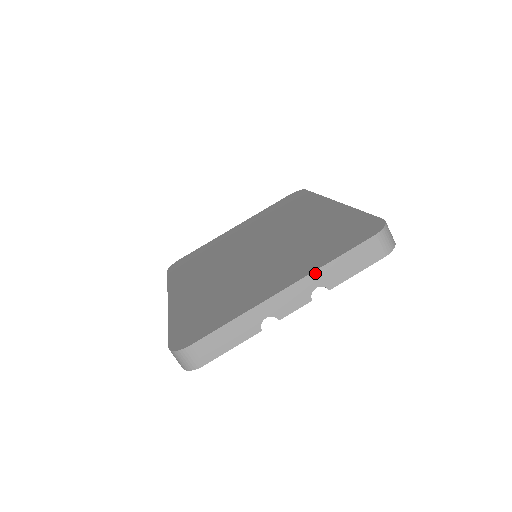
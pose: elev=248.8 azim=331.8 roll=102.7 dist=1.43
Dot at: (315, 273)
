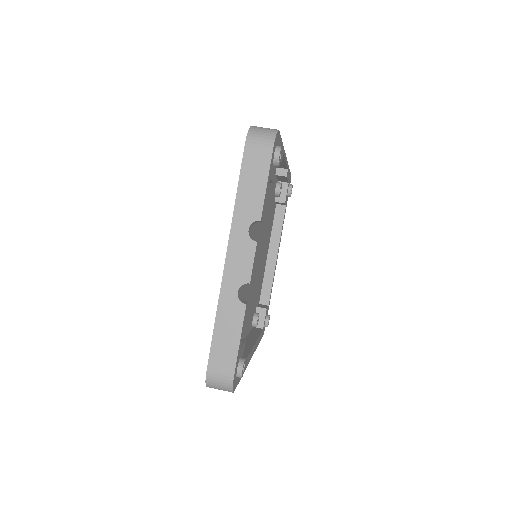
Dot at: (234, 221)
